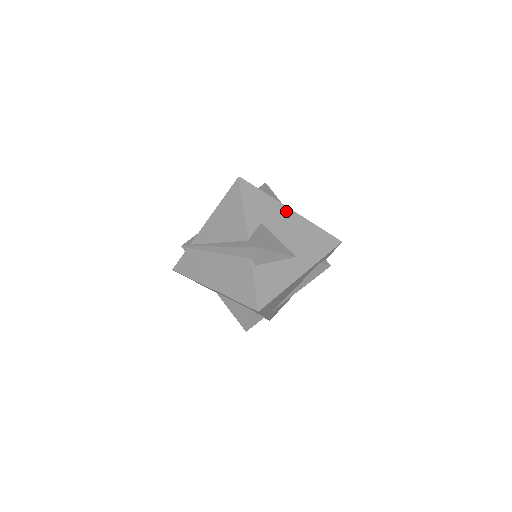
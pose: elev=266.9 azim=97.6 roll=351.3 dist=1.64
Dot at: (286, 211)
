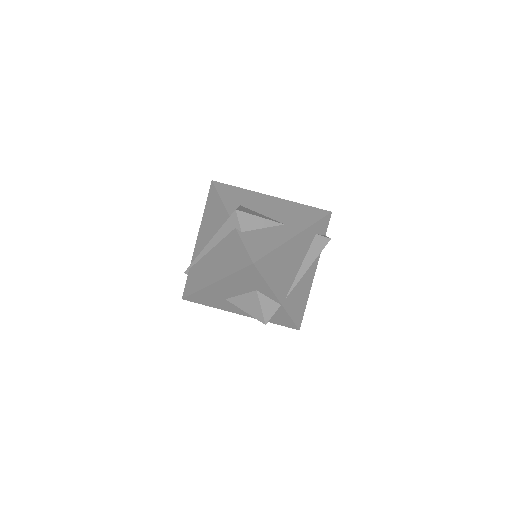
Dot at: (265, 197)
